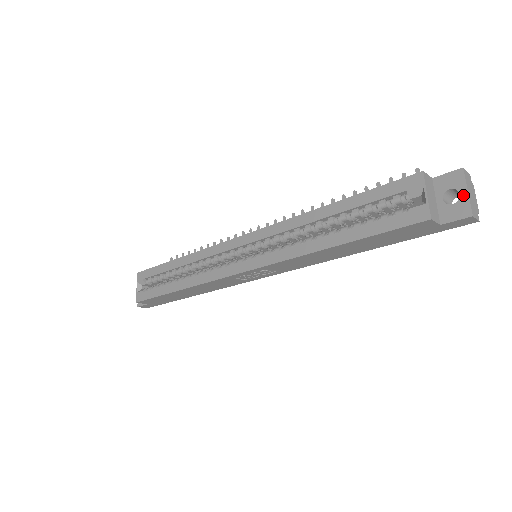
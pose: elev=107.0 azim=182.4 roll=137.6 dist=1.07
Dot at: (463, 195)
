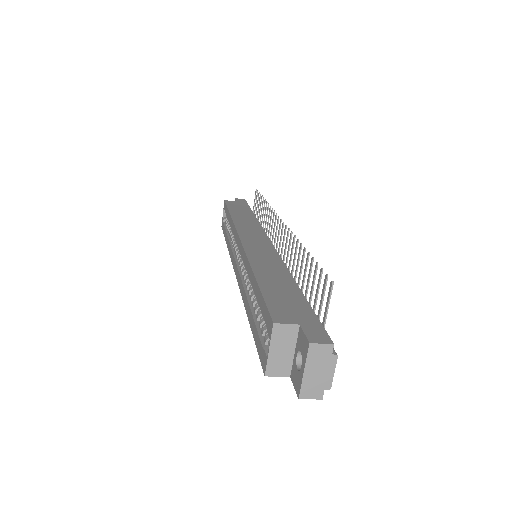
Dot at: (301, 371)
